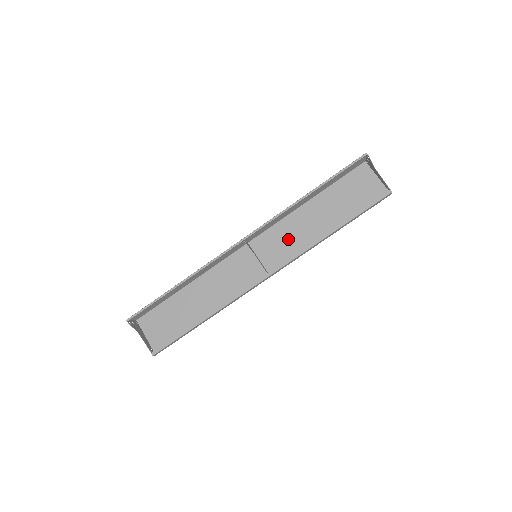
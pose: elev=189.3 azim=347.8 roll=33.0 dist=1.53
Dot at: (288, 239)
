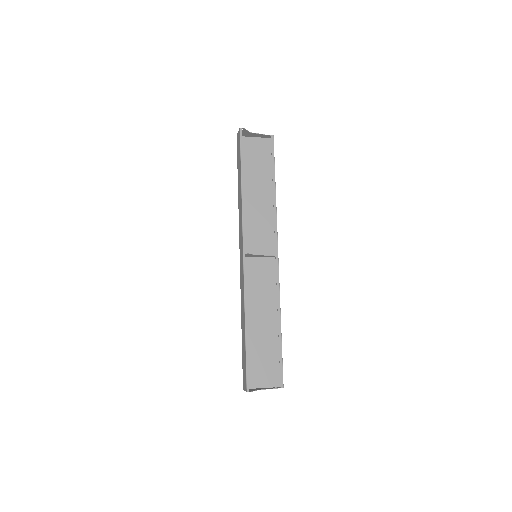
Dot at: (257, 225)
